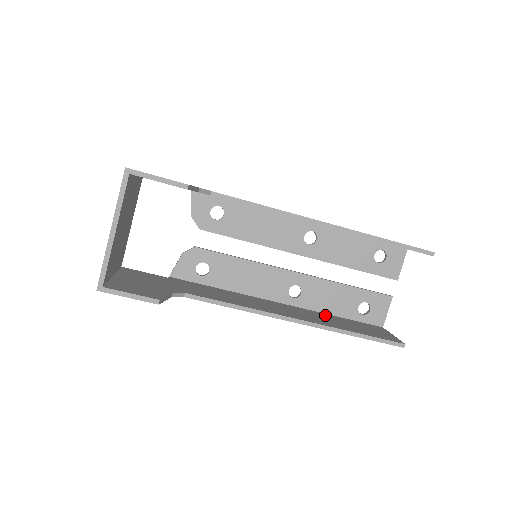
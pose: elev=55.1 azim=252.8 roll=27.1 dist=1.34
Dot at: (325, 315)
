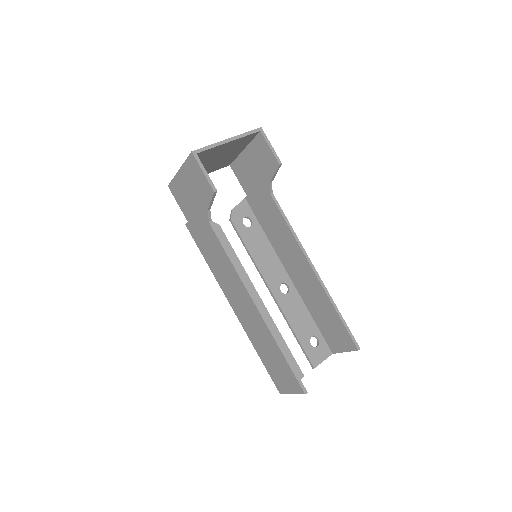
Dot at: occluded
